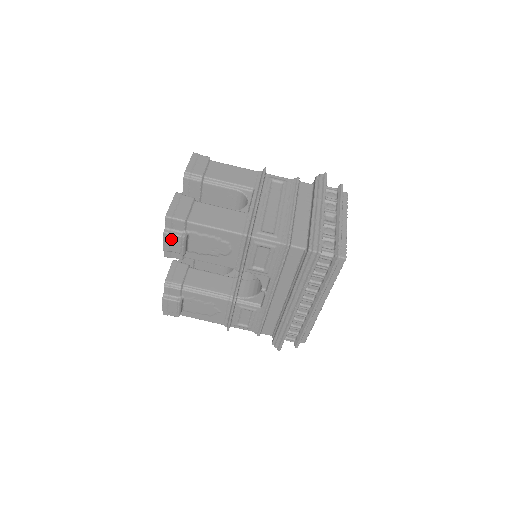
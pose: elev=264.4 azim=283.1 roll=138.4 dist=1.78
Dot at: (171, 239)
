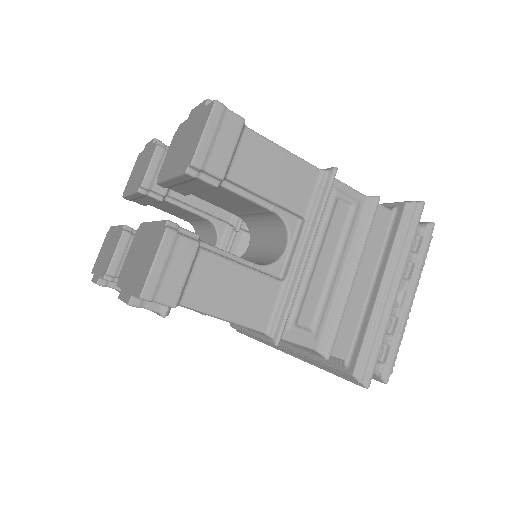
Dot at: occluded
